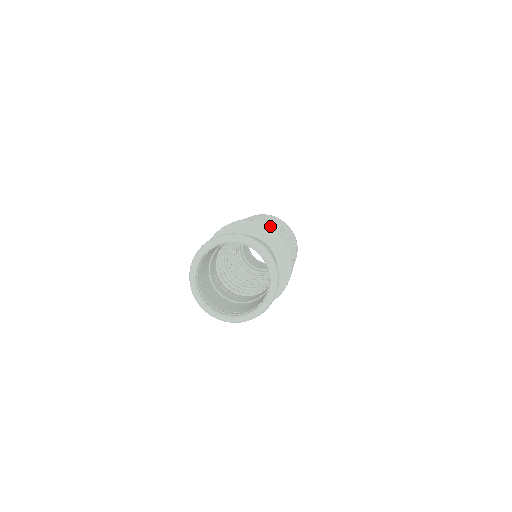
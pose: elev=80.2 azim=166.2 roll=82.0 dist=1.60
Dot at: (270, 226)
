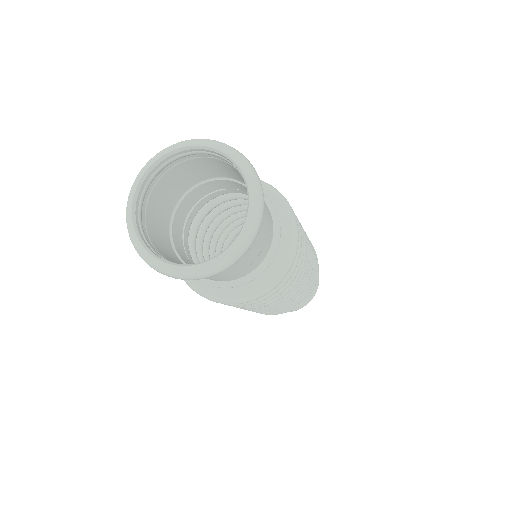
Dot at: occluded
